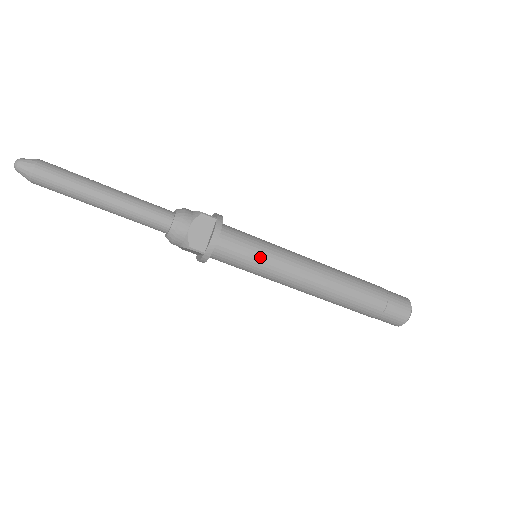
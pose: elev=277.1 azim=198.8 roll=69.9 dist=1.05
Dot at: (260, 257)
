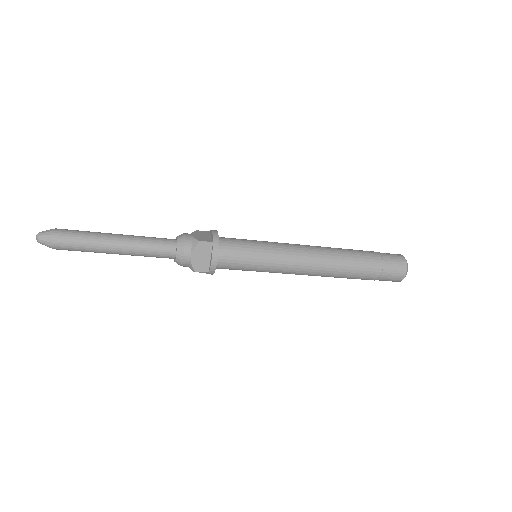
Dot at: (258, 242)
